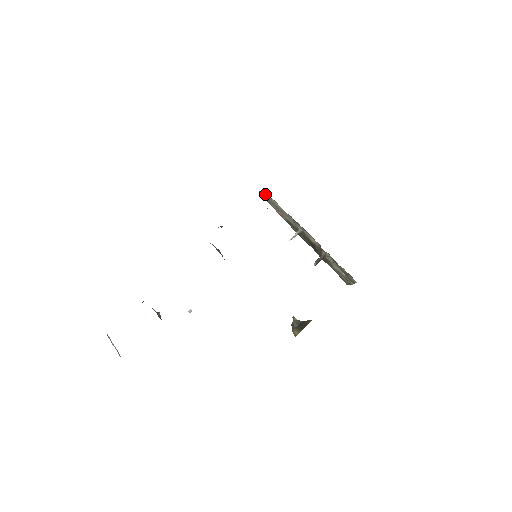
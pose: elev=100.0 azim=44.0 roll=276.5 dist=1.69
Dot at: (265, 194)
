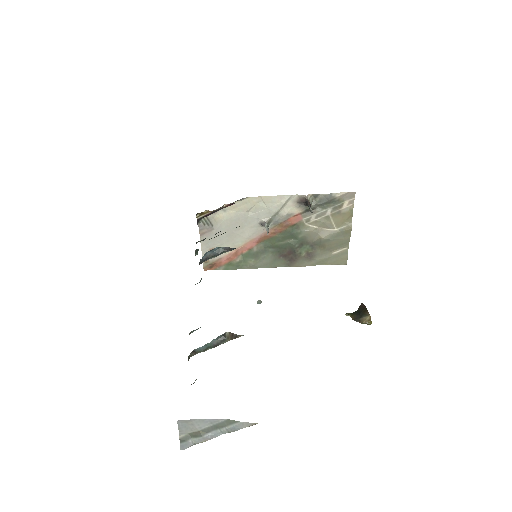
Dot at: (207, 221)
